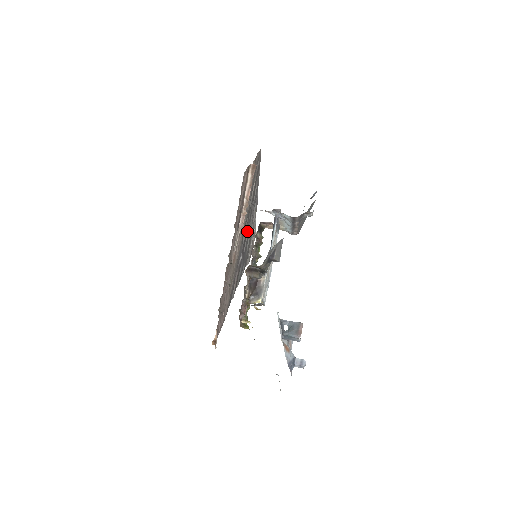
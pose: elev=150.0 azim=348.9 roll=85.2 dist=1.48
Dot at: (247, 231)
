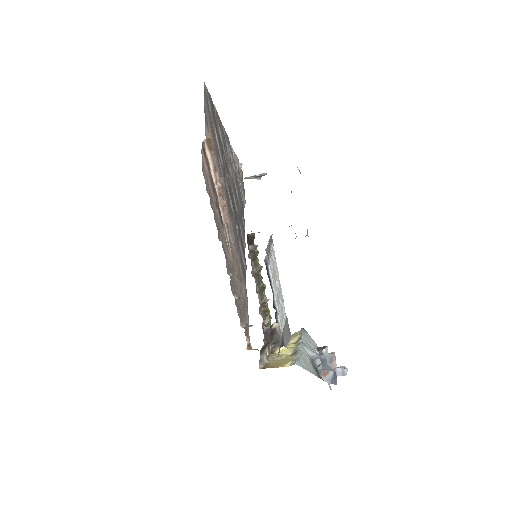
Dot at: (231, 188)
